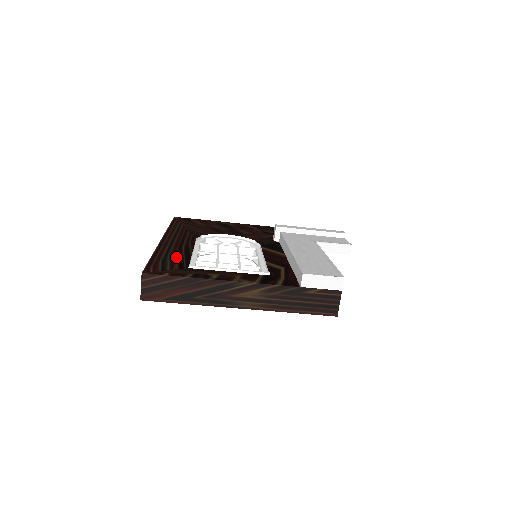
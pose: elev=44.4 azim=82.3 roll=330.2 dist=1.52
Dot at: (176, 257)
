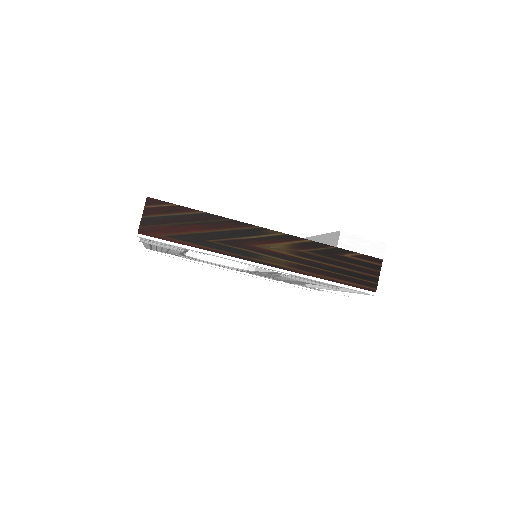
Dot at: occluded
